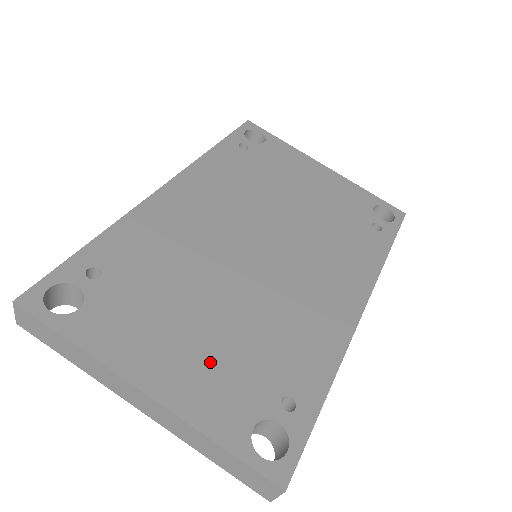
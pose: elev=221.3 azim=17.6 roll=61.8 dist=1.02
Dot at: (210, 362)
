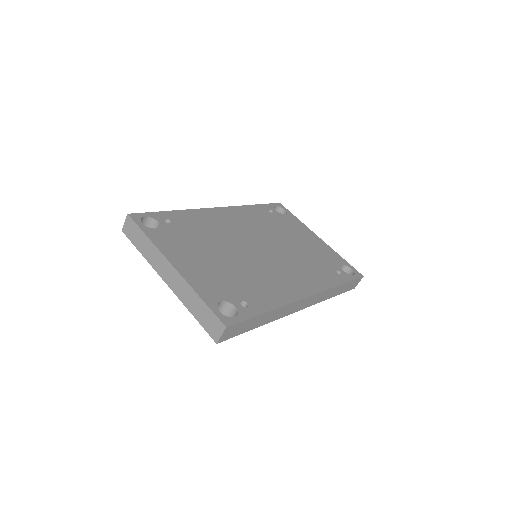
Dot at: (210, 272)
